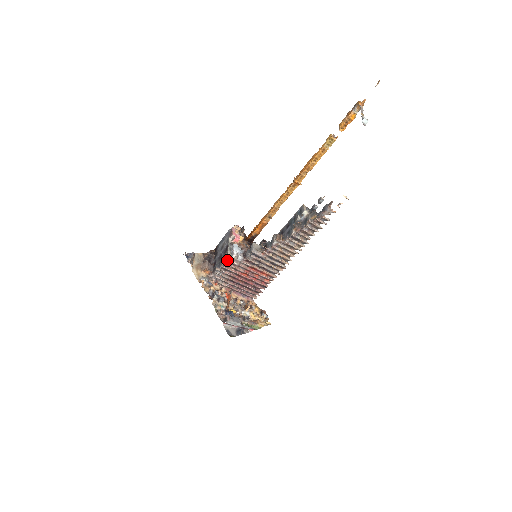
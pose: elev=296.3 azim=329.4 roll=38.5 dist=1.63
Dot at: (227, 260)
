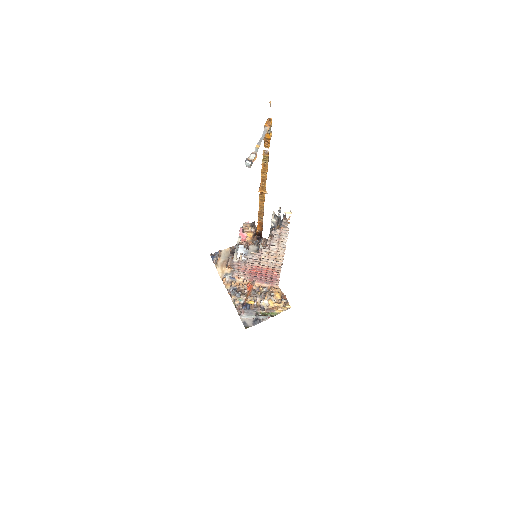
Dot at: (233, 263)
